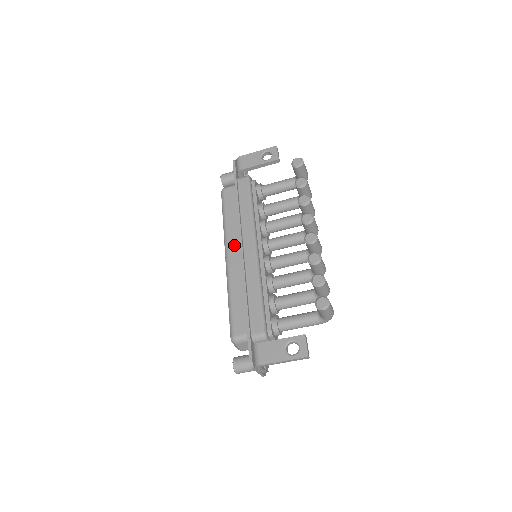
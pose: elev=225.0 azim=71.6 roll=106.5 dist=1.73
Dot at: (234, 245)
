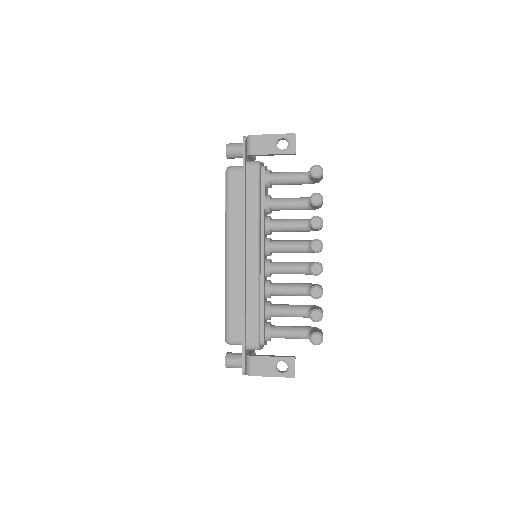
Dot at: (236, 244)
